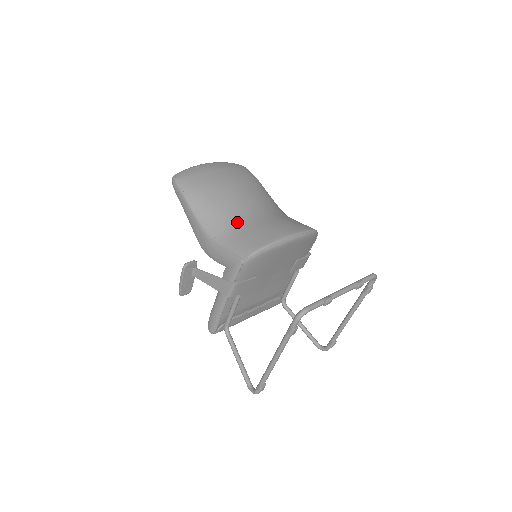
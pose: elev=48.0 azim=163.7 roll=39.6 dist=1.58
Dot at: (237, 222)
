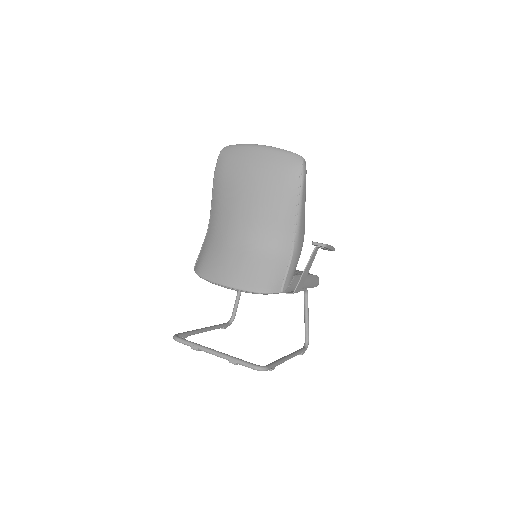
Dot at: (219, 234)
